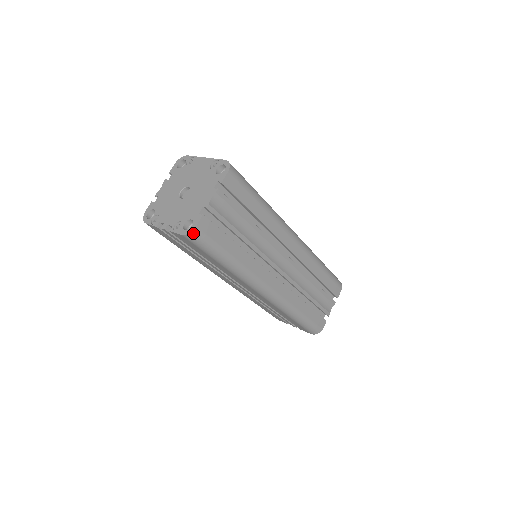
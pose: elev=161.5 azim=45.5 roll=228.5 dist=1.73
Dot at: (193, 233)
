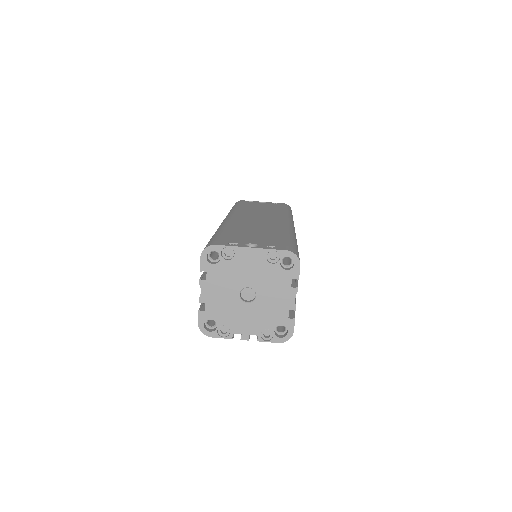
Dot at: (290, 337)
